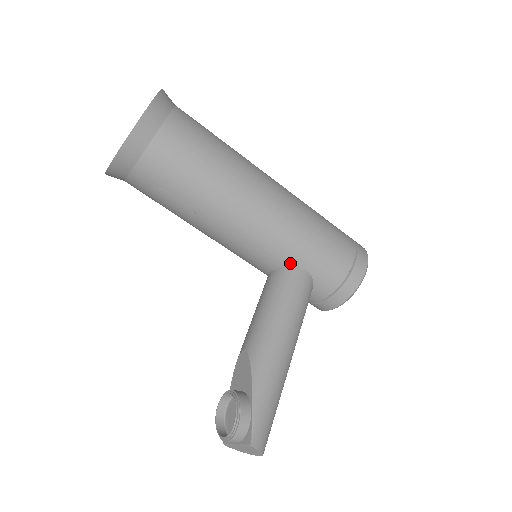
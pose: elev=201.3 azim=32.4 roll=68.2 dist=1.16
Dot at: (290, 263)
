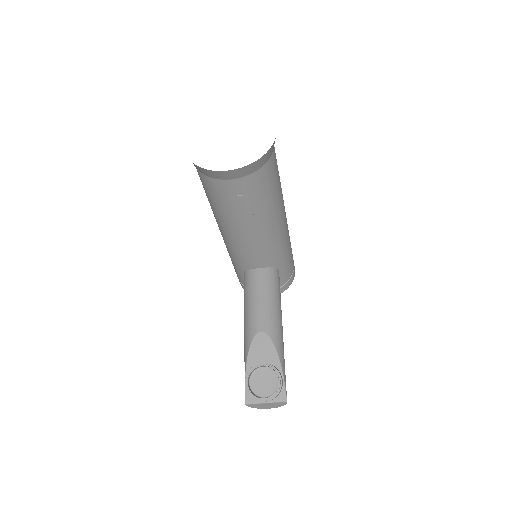
Dot at: (275, 265)
